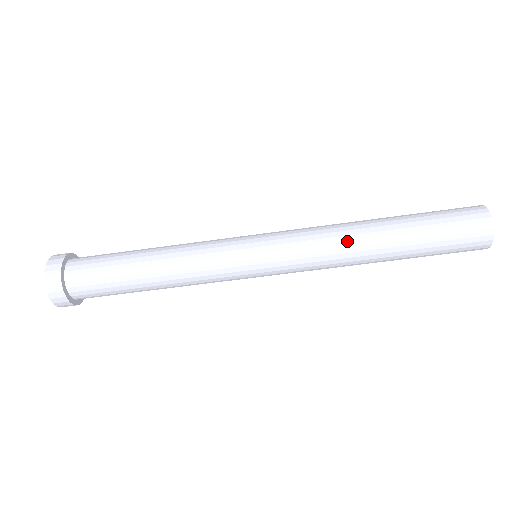
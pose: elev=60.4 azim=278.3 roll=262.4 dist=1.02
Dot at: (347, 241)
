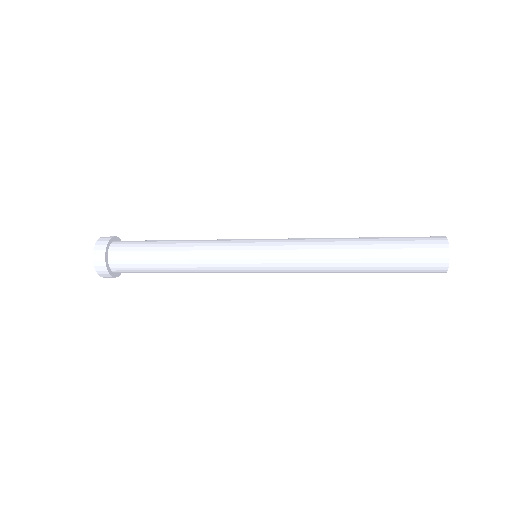
Dot at: occluded
